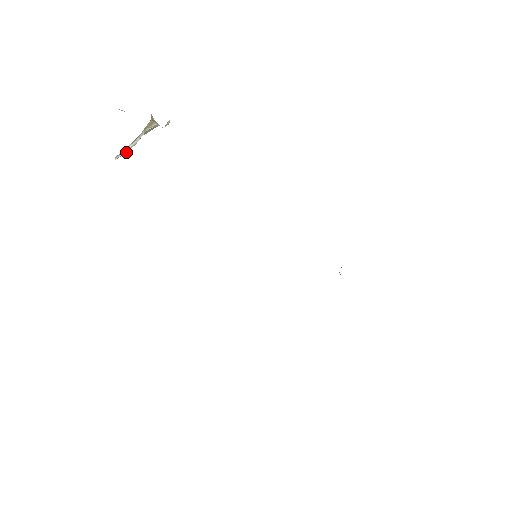
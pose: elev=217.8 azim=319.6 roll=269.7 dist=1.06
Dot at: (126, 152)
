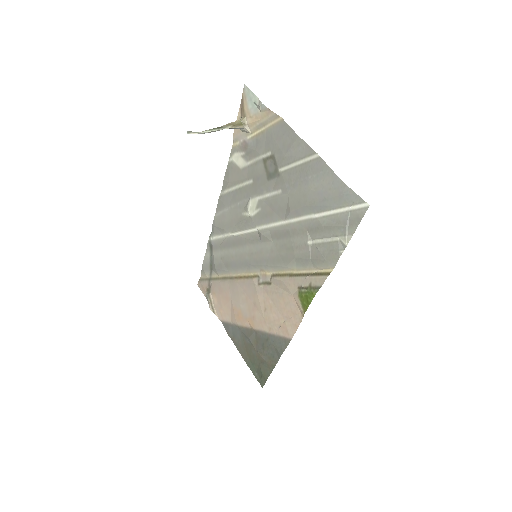
Dot at: (202, 133)
